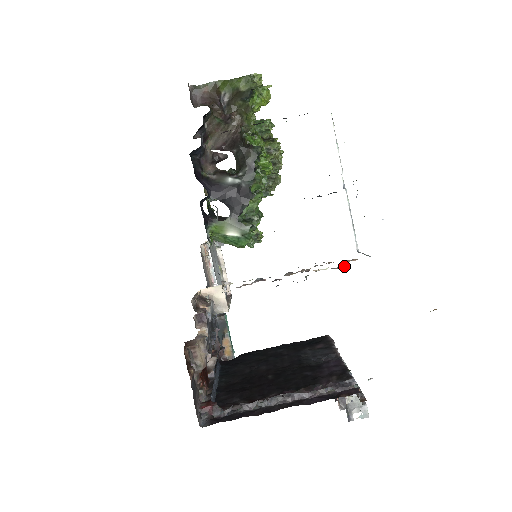
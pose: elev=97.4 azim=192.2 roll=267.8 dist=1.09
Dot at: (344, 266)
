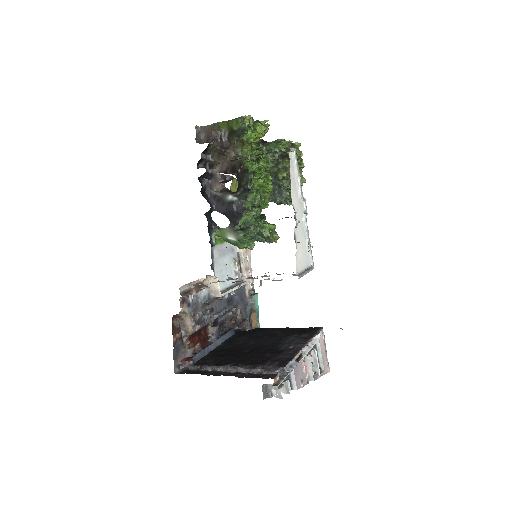
Dot at: (279, 280)
